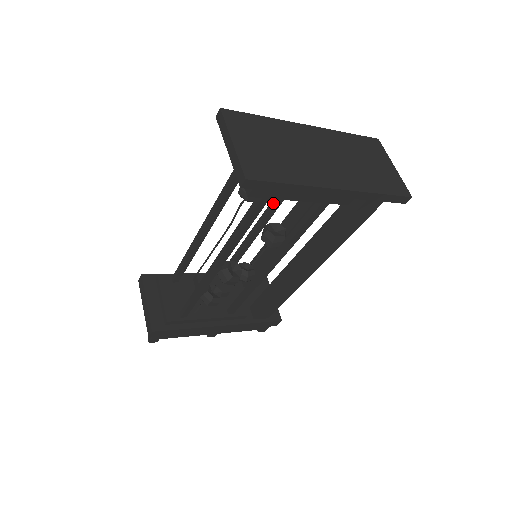
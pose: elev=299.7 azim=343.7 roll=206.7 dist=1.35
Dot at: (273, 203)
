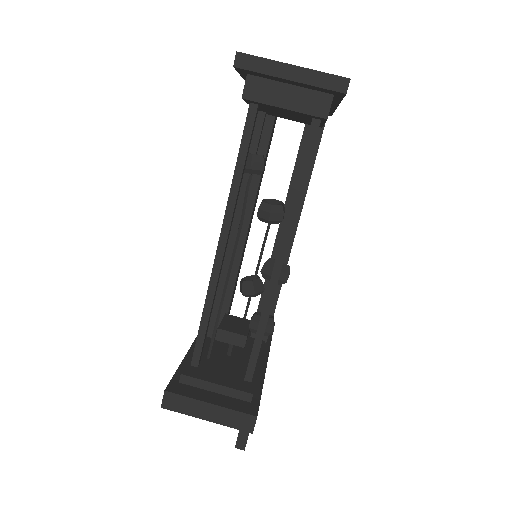
Dot at: (245, 185)
